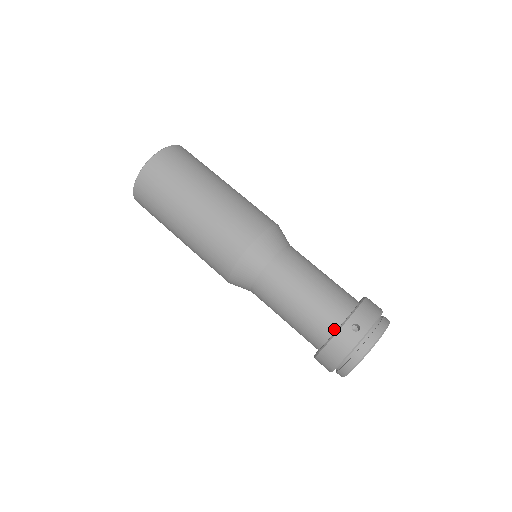
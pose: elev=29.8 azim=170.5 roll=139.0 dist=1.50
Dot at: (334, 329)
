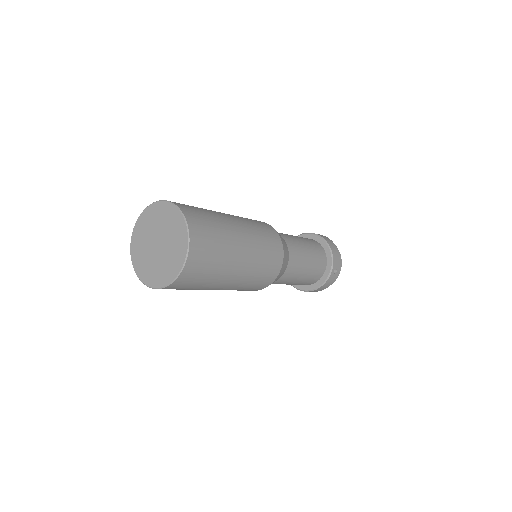
Dot at: (321, 277)
